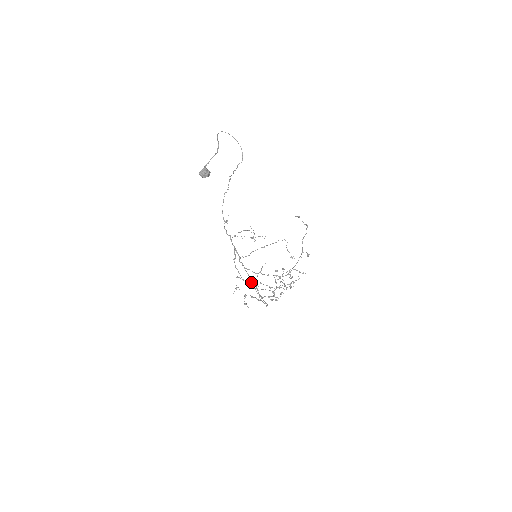
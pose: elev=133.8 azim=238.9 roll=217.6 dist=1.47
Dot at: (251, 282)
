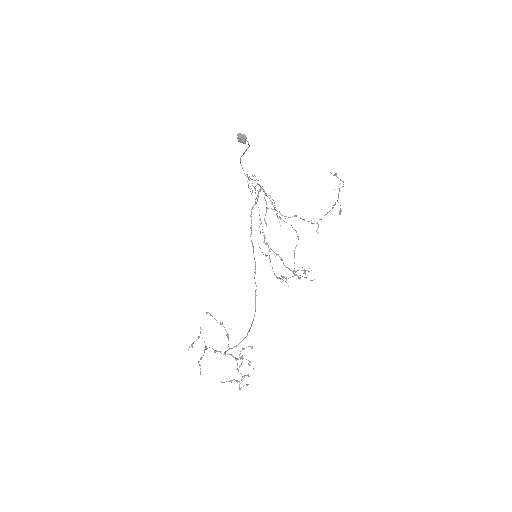
Dot at: occluded
